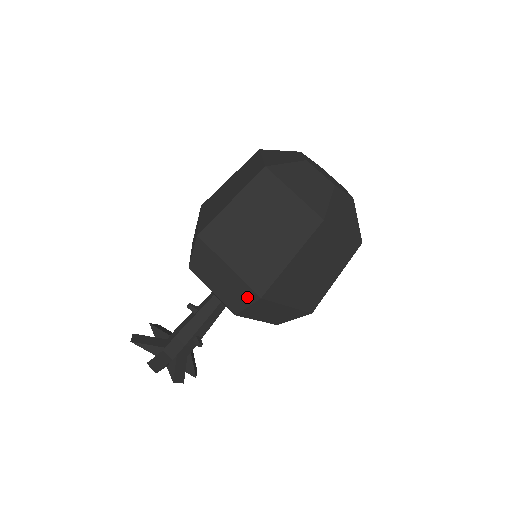
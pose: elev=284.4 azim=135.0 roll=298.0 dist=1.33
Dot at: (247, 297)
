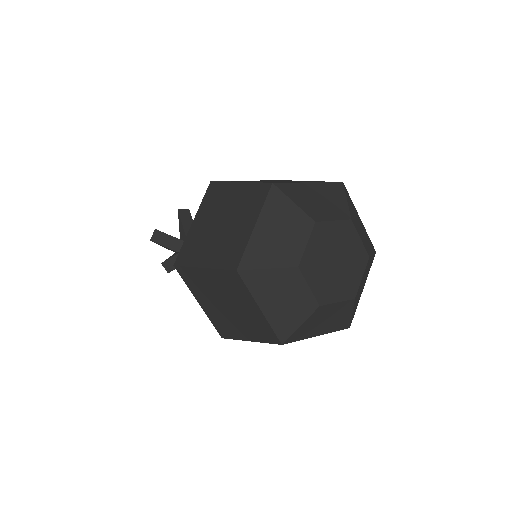
Dot at: occluded
